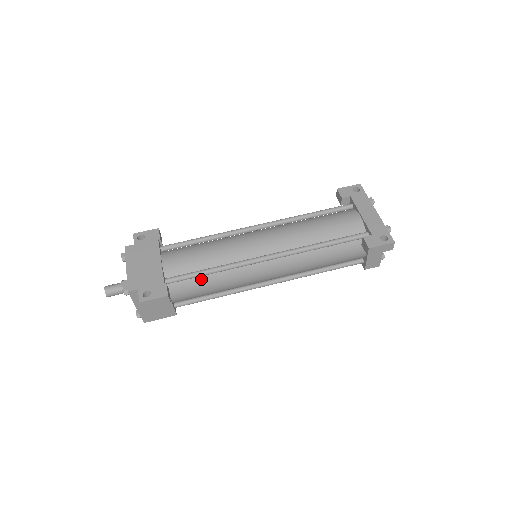
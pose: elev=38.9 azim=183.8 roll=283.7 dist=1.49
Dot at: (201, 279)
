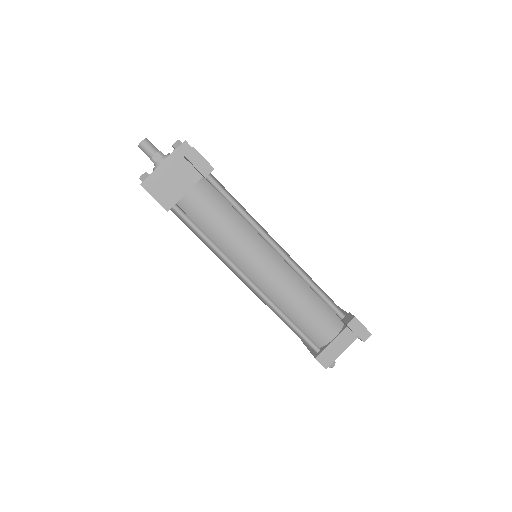
Dot at: (226, 206)
